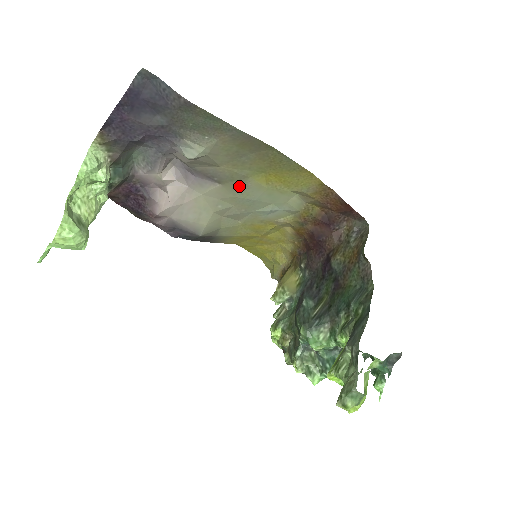
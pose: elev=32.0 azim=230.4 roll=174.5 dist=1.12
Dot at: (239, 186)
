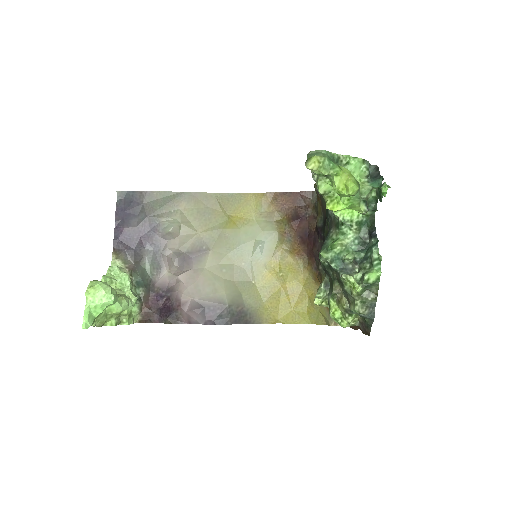
Dot at: (222, 242)
